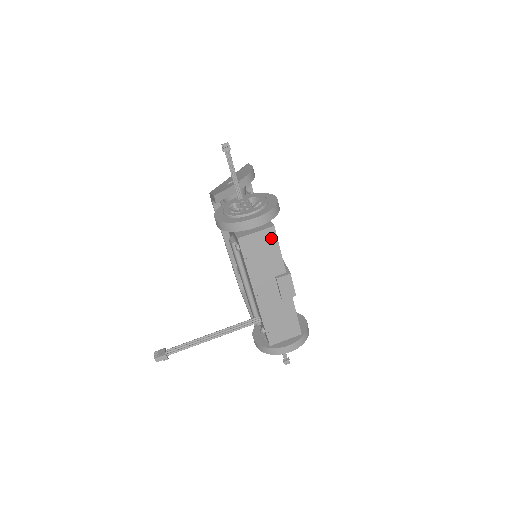
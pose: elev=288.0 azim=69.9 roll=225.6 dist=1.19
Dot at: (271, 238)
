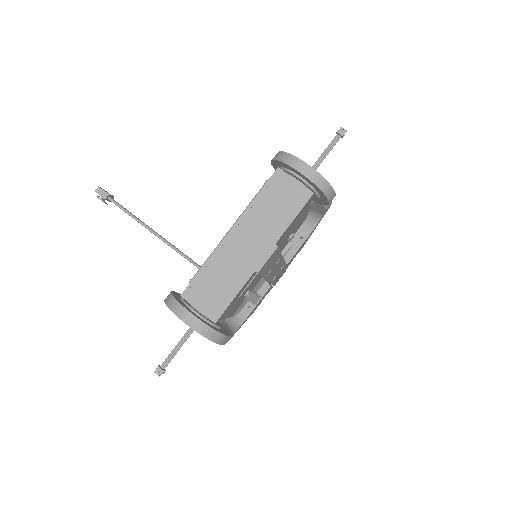
Dot at: (300, 200)
